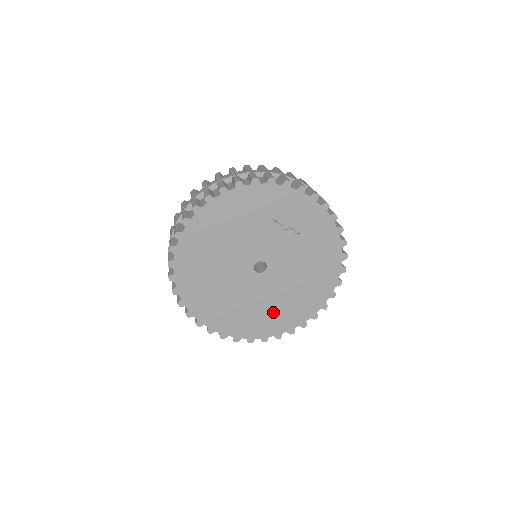
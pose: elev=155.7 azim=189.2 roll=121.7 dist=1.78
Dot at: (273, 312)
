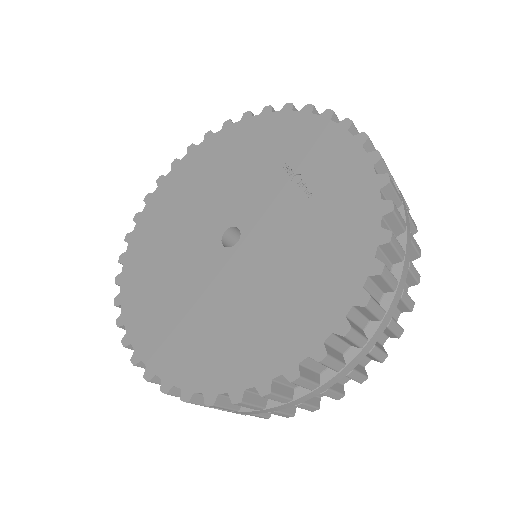
Dot at: (206, 333)
